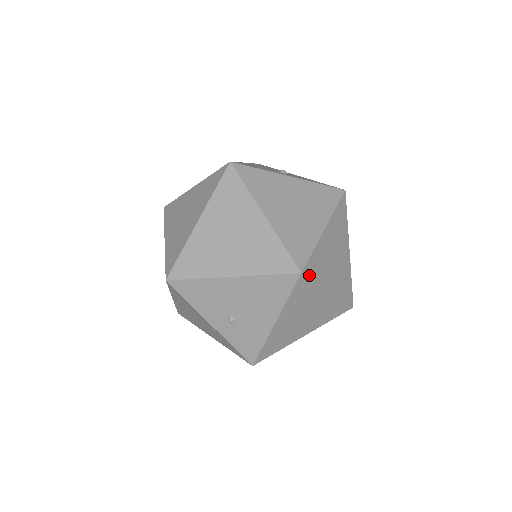
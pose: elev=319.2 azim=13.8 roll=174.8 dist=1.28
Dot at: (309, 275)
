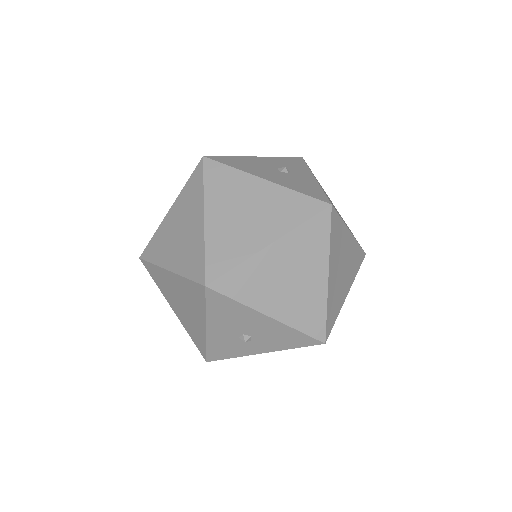
Dot at: occluded
